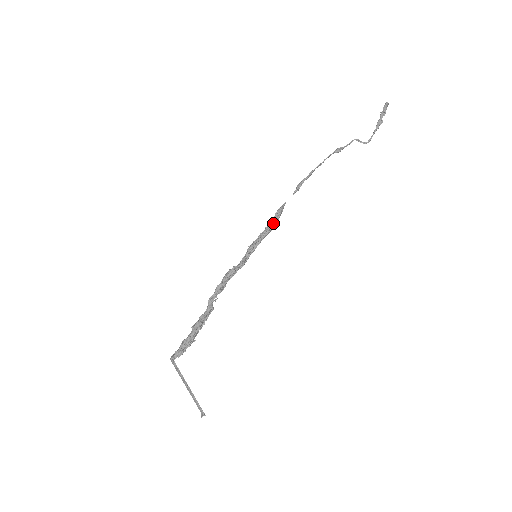
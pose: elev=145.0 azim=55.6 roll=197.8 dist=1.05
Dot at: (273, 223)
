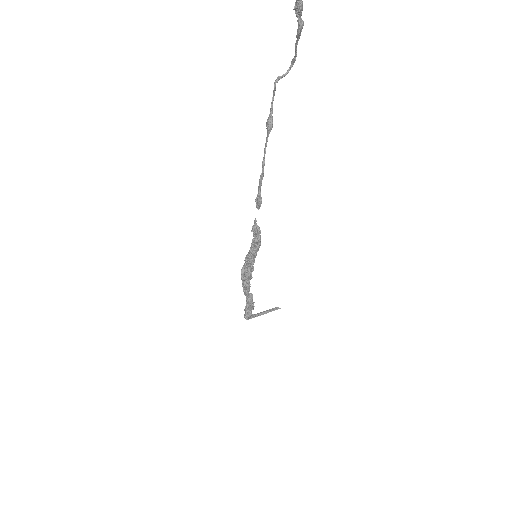
Dot at: (259, 241)
